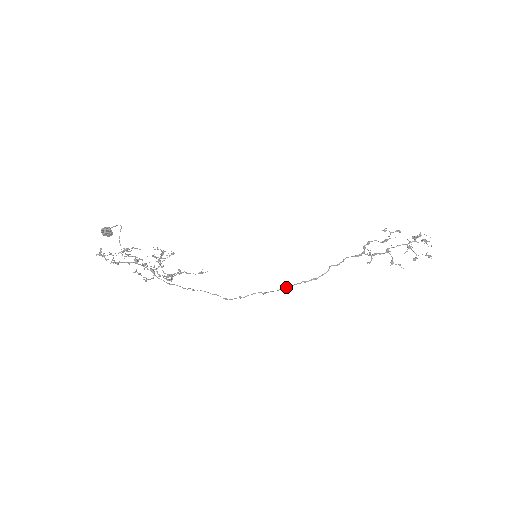
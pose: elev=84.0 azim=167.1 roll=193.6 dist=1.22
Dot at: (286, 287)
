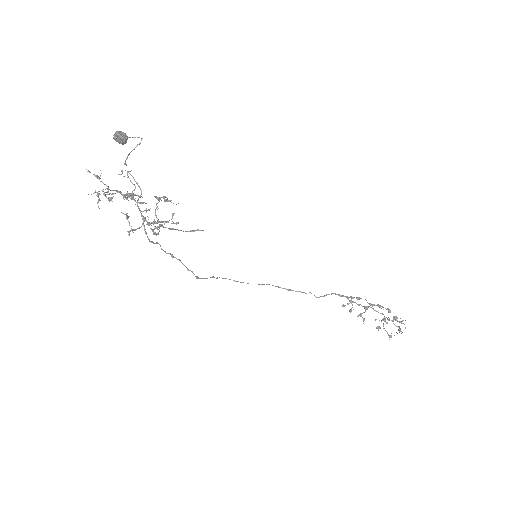
Dot at: (260, 284)
